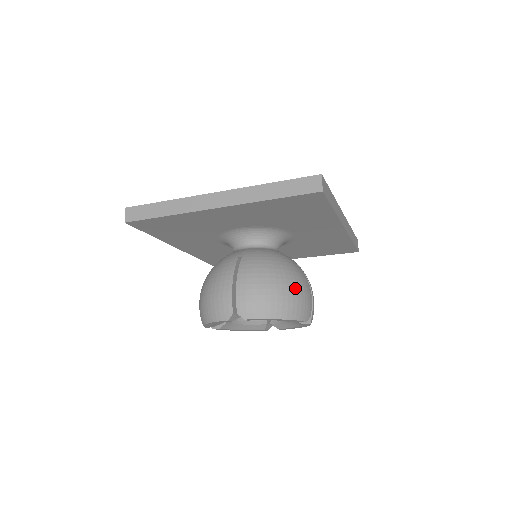
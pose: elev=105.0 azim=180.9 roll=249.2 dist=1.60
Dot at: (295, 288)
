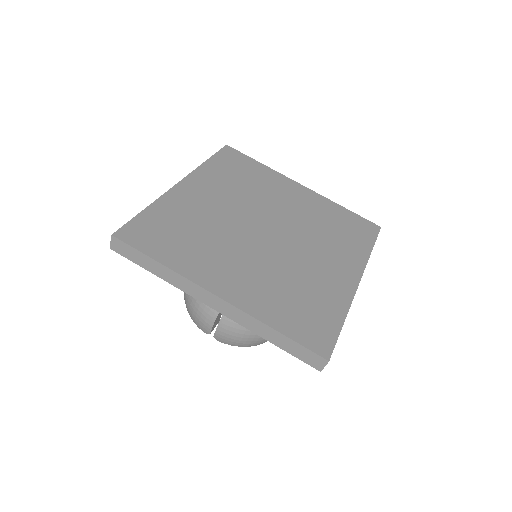
Dot at: occluded
